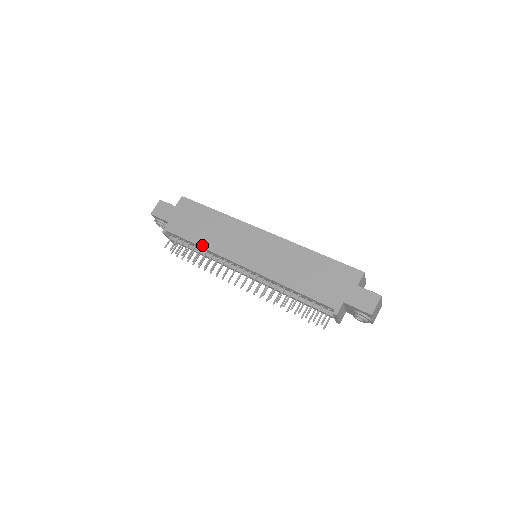
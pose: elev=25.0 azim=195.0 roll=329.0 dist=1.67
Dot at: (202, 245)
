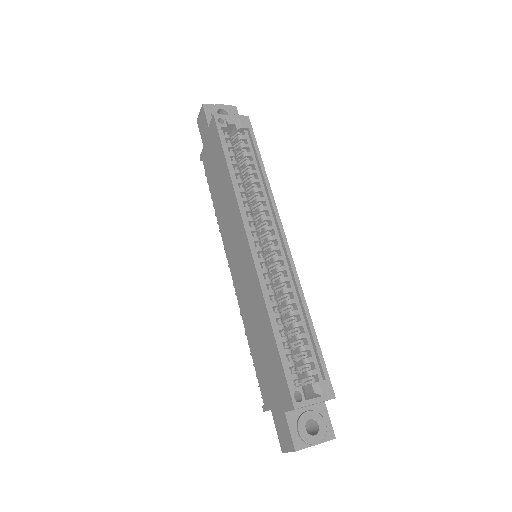
Dot at: (215, 207)
